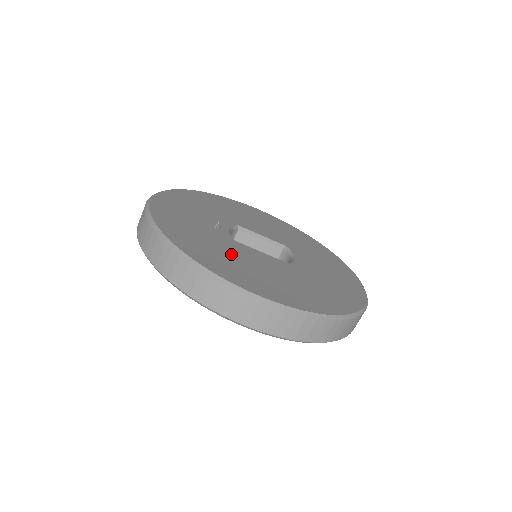
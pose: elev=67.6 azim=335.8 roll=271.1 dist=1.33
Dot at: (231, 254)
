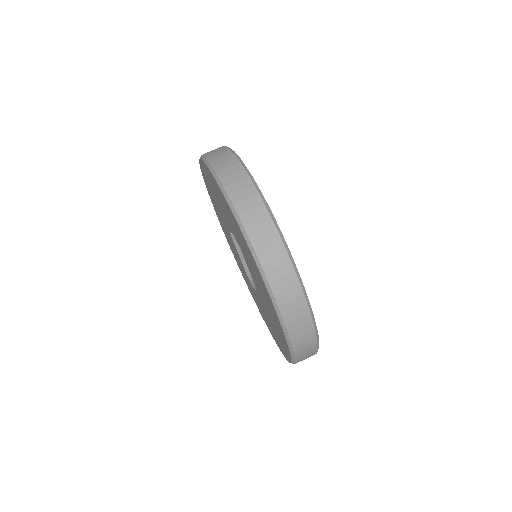
Dot at: occluded
